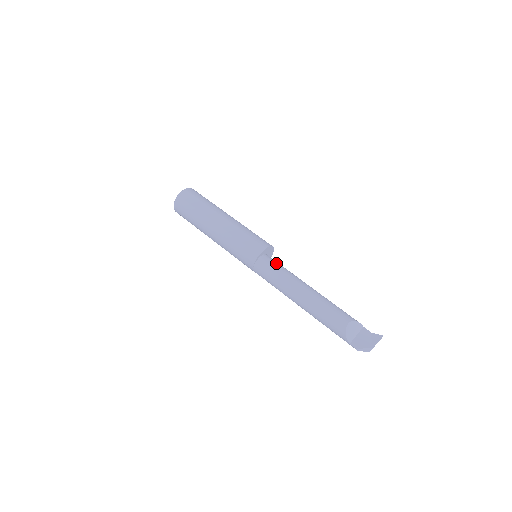
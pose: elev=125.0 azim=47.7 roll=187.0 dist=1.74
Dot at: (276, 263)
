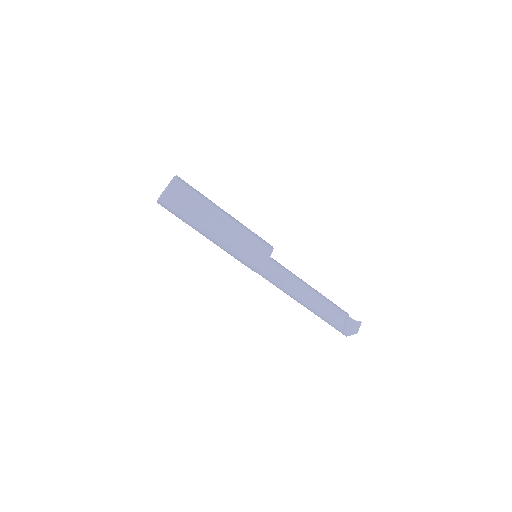
Dot at: (280, 265)
